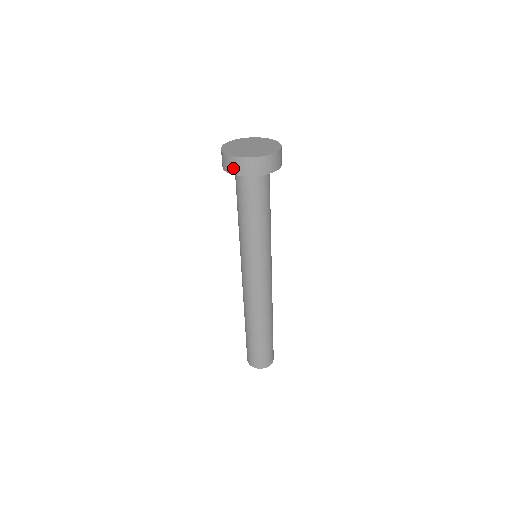
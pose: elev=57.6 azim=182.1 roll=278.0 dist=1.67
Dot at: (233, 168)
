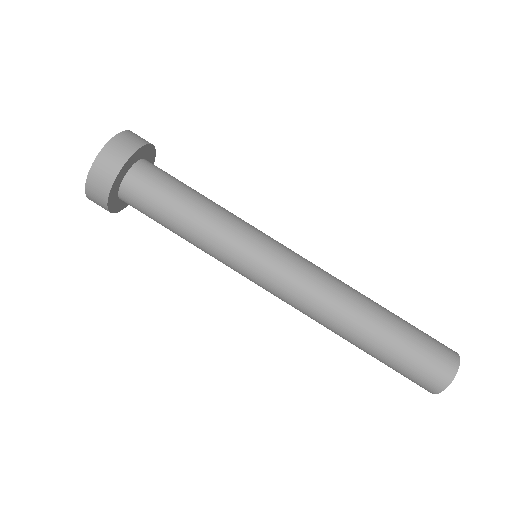
Dot at: (106, 175)
